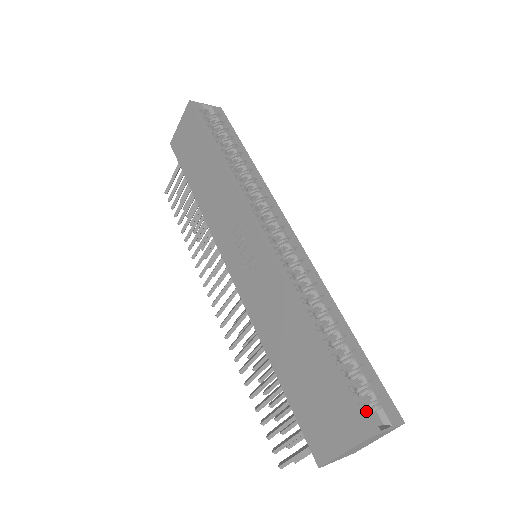
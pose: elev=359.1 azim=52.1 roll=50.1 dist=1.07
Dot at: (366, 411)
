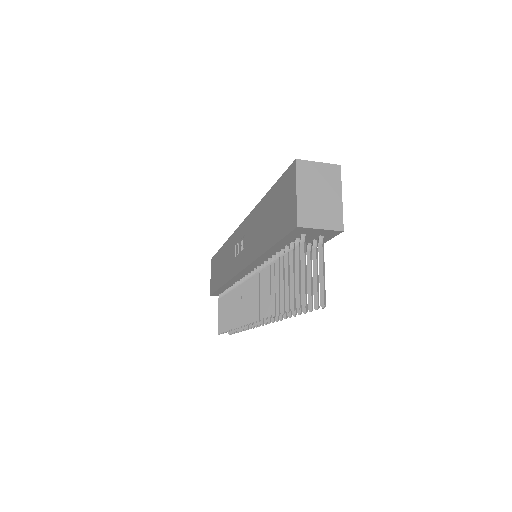
Dot at: occluded
